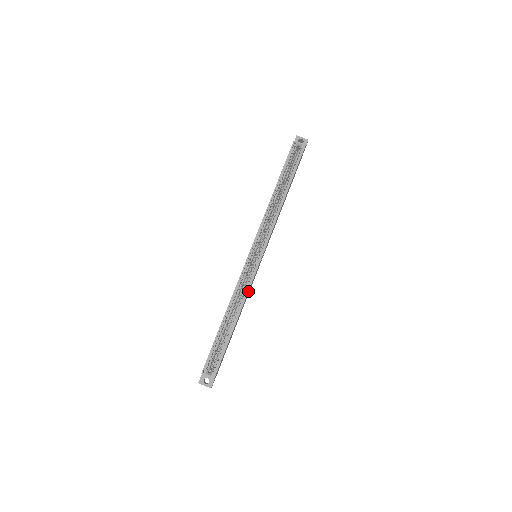
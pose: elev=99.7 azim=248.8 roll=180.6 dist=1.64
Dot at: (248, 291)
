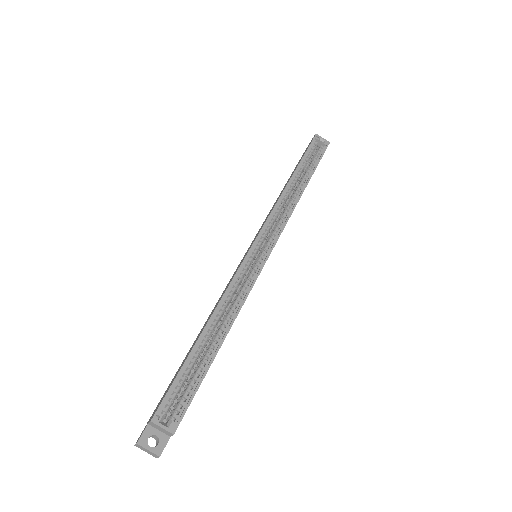
Dot at: (247, 296)
